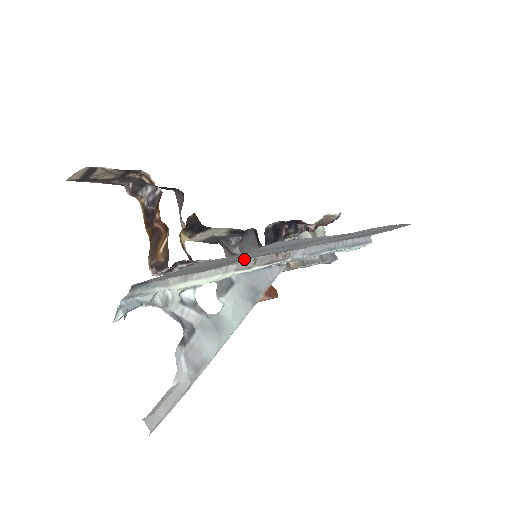
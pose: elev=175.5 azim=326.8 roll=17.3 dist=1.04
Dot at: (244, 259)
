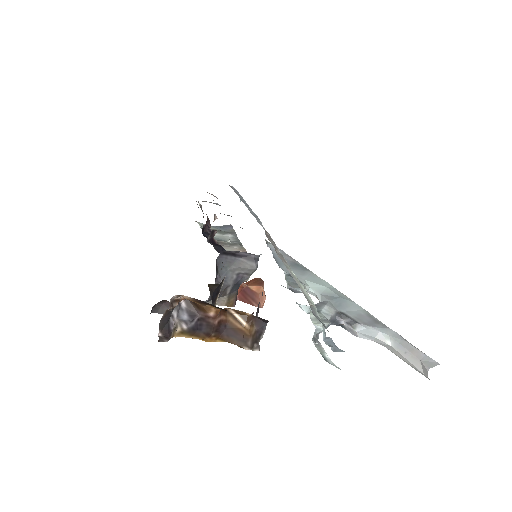
Dot at: occluded
